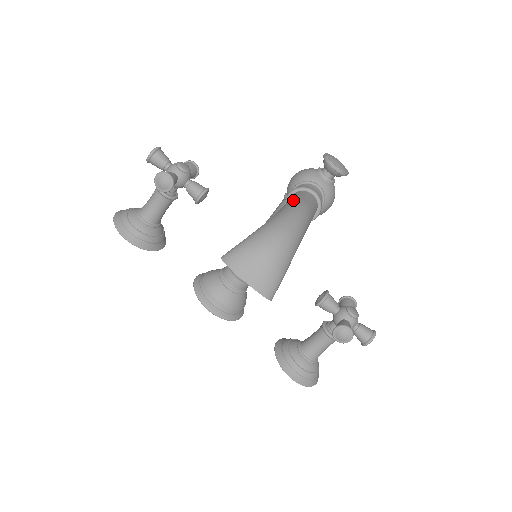
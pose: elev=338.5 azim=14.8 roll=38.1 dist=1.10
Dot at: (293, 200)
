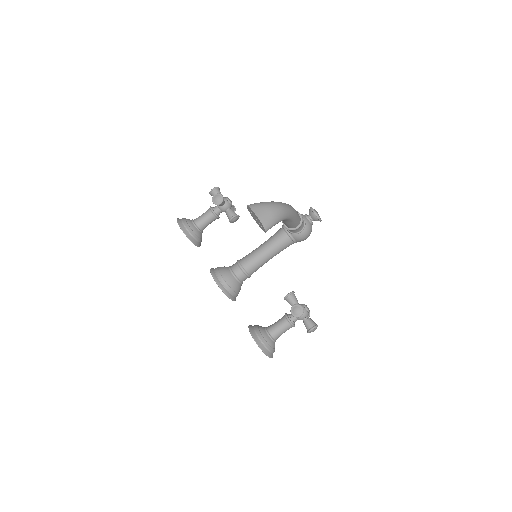
Dot at: occluded
